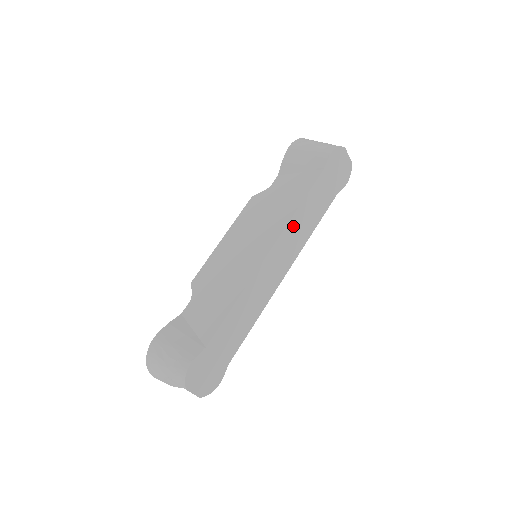
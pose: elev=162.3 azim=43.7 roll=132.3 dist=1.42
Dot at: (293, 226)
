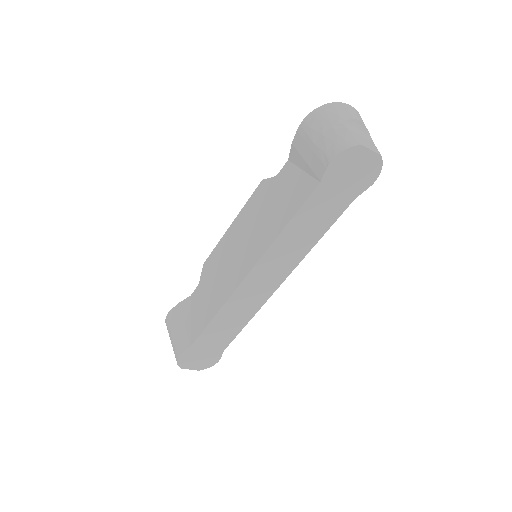
Dot at: (279, 247)
